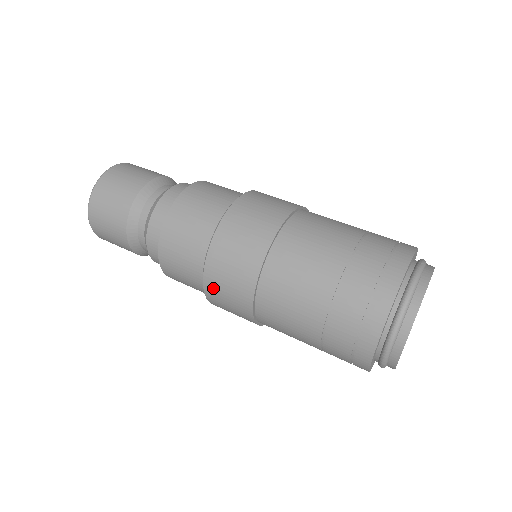
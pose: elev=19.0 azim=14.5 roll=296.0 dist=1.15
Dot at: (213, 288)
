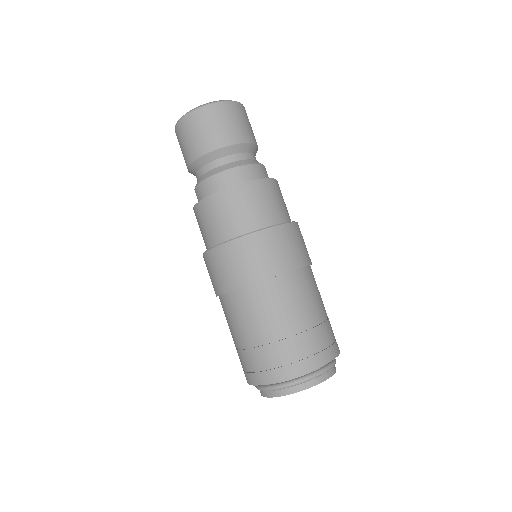
Dot at: occluded
